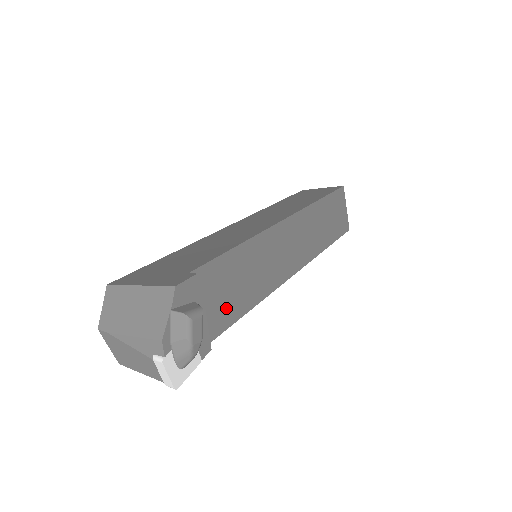
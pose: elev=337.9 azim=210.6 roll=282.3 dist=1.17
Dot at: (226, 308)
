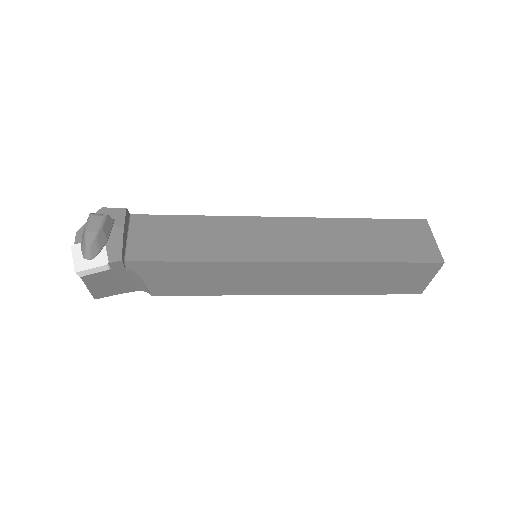
Dot at: (160, 248)
